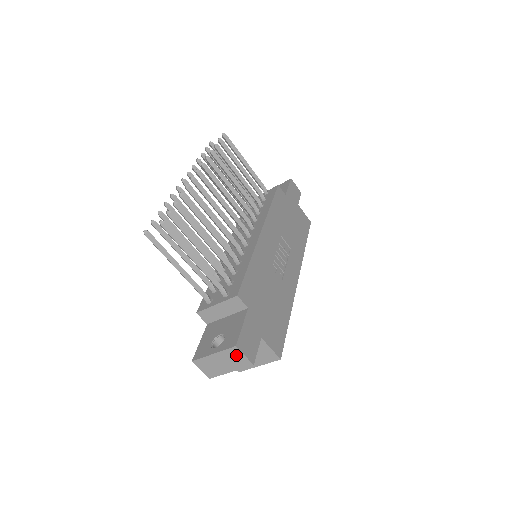
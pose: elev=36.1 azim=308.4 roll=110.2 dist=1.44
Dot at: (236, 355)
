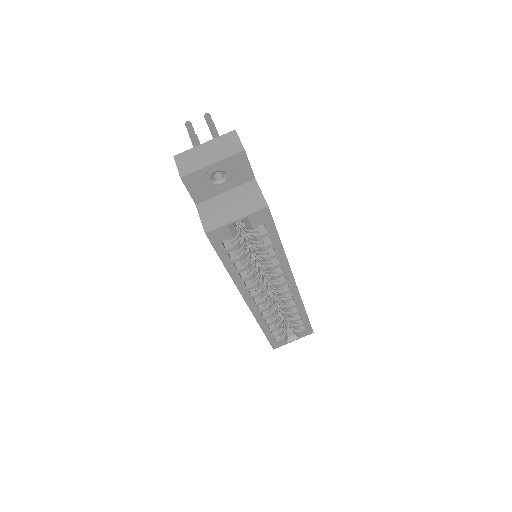
Dot at: (230, 140)
